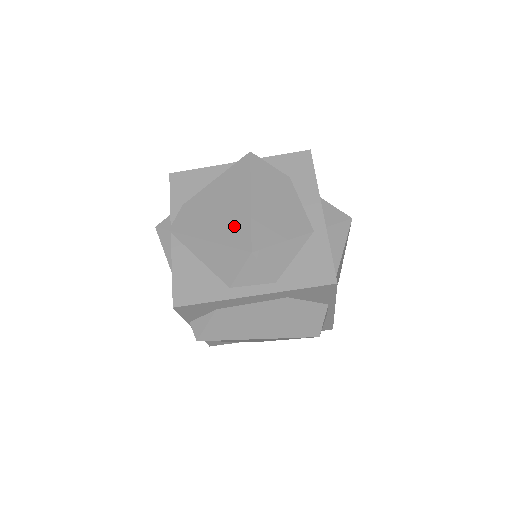
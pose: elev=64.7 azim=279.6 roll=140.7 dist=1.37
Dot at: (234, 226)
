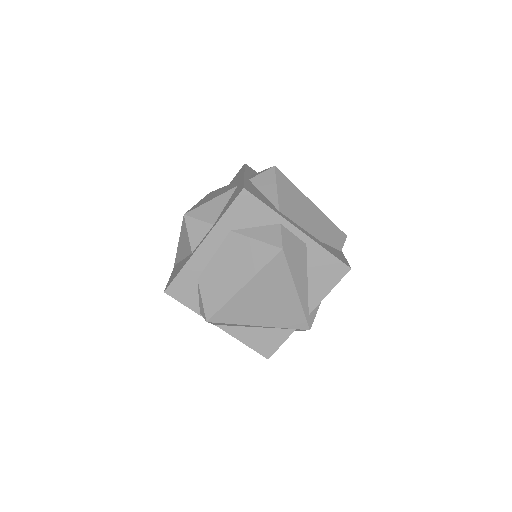
Dot at: occluded
